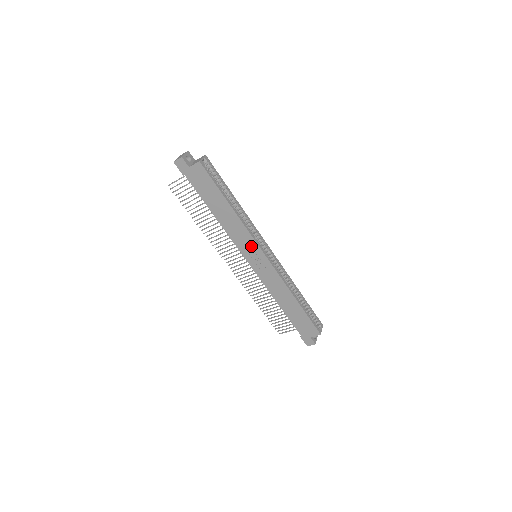
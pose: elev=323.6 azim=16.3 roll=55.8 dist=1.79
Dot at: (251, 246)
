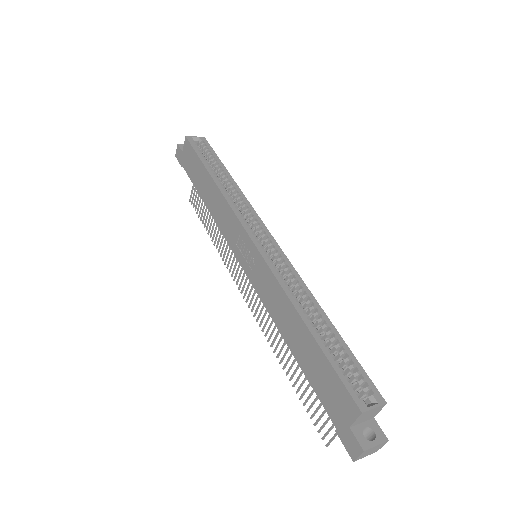
Dot at: (237, 230)
